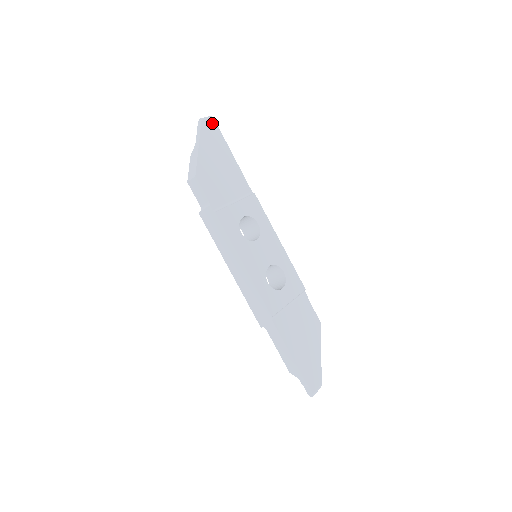
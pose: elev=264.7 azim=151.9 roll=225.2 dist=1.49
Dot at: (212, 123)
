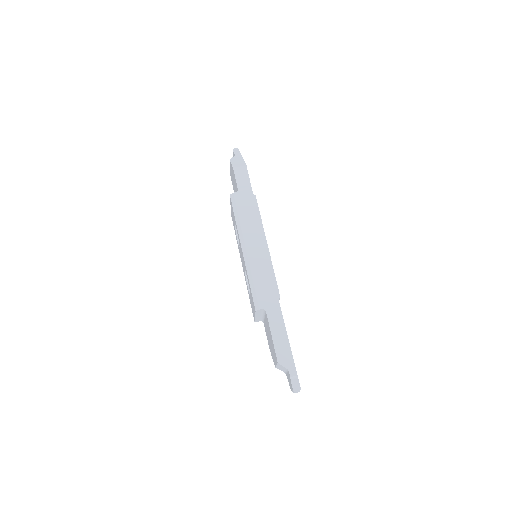
Dot at: occluded
